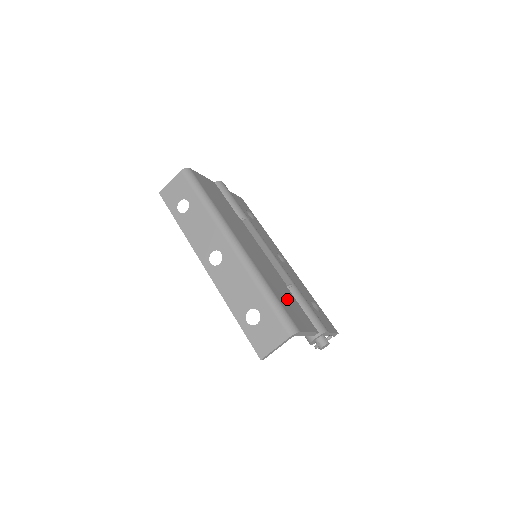
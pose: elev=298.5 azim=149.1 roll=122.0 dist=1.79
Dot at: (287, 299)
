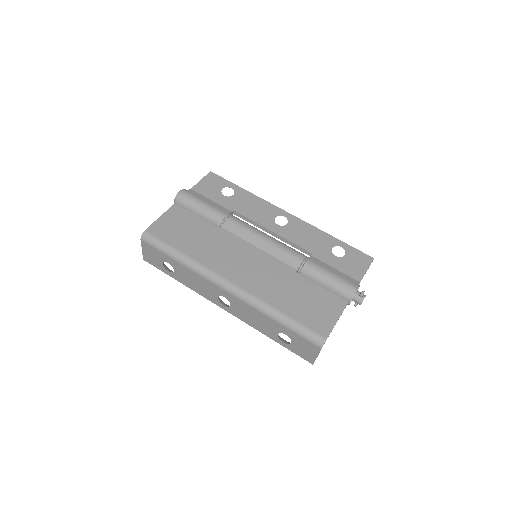
Dot at: (303, 299)
